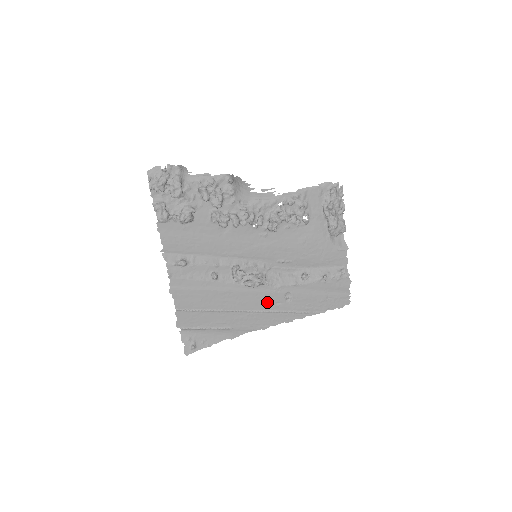
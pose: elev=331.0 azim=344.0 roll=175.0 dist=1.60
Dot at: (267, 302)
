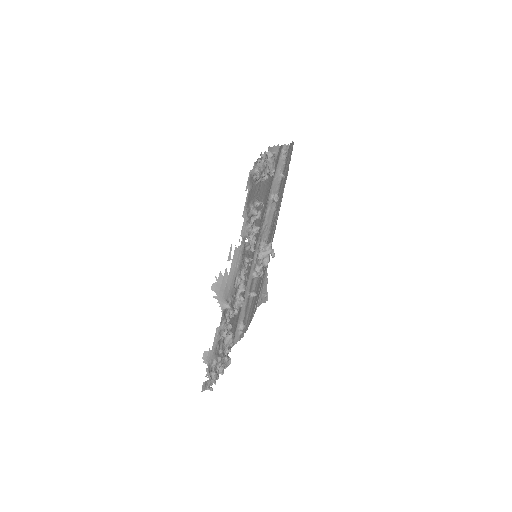
Dot at: (271, 235)
